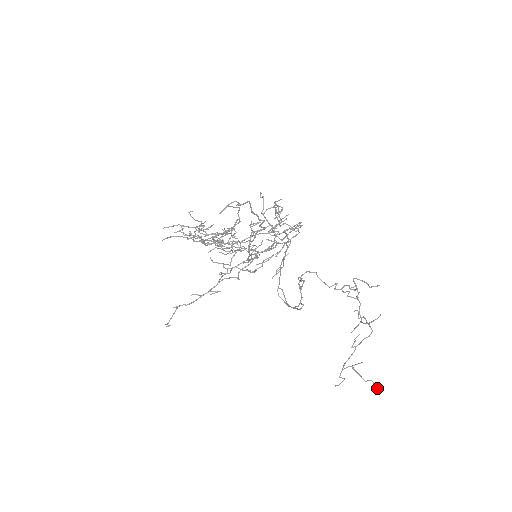
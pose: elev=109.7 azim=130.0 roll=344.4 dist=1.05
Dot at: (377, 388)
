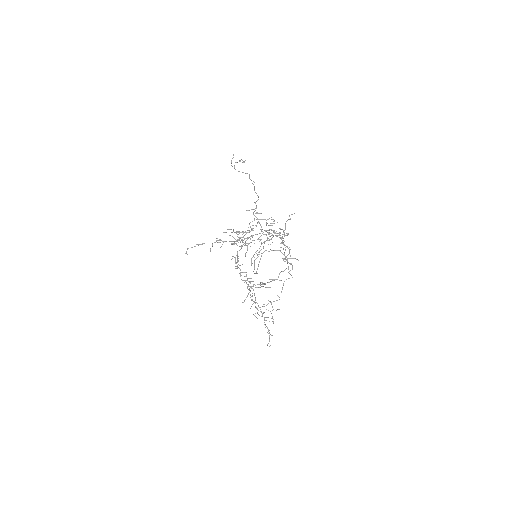
Dot at: (264, 283)
